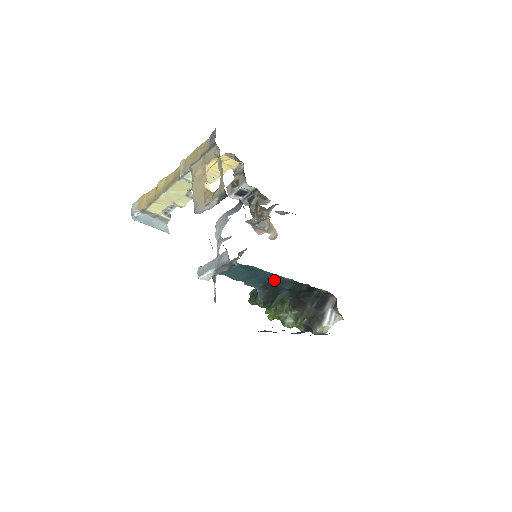
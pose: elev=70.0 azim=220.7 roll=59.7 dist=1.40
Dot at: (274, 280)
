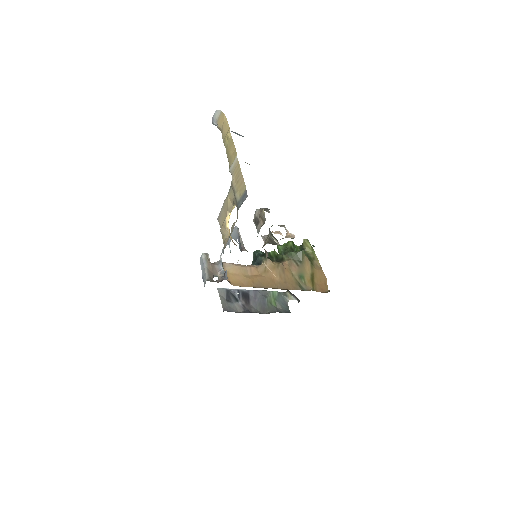
Dot at: occluded
